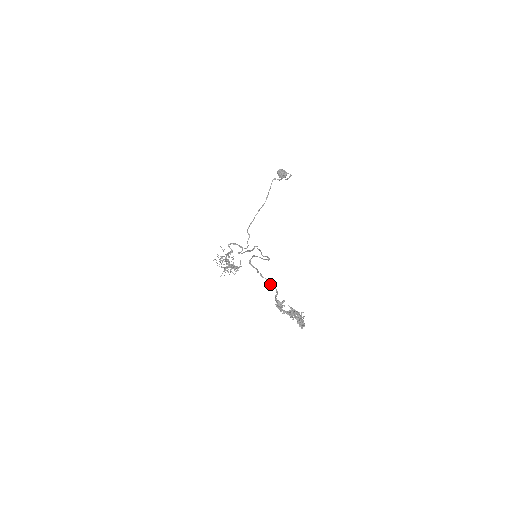
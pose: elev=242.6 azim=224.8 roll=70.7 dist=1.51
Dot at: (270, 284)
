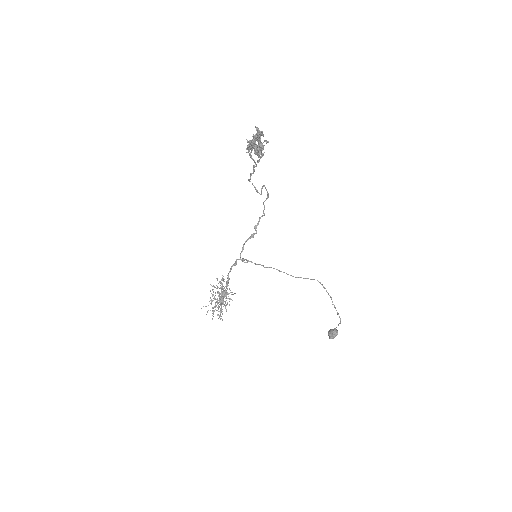
Dot at: (254, 165)
